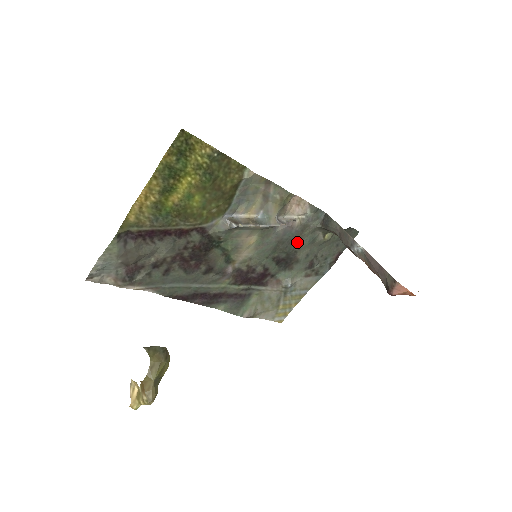
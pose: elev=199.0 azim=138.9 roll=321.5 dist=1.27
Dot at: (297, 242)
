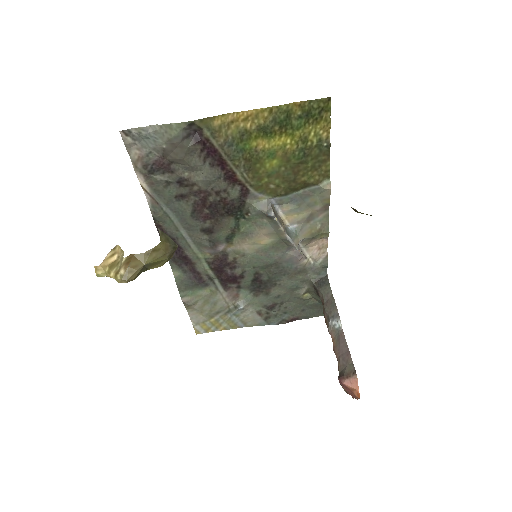
Dot at: (285, 277)
